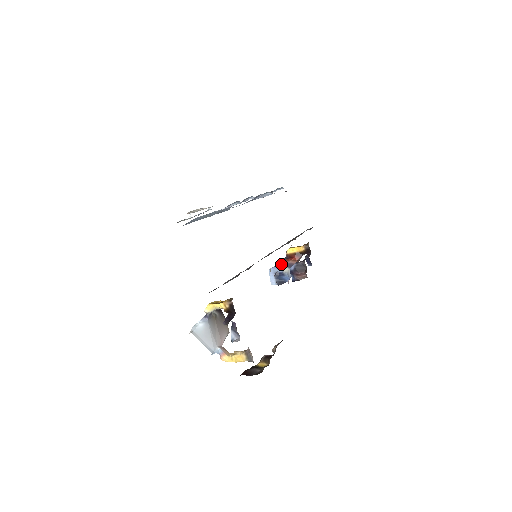
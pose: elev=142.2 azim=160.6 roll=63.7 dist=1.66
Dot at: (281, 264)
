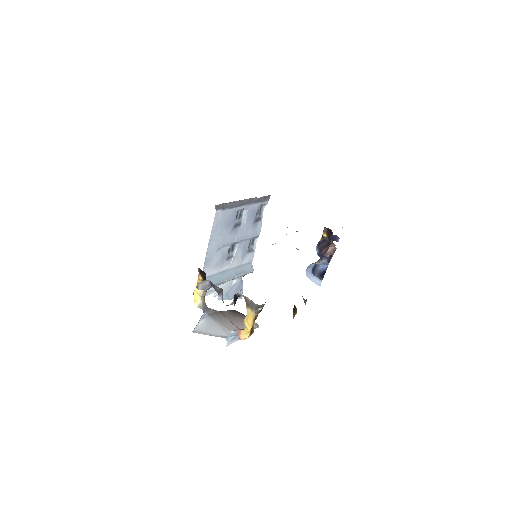
Dot at: occluded
